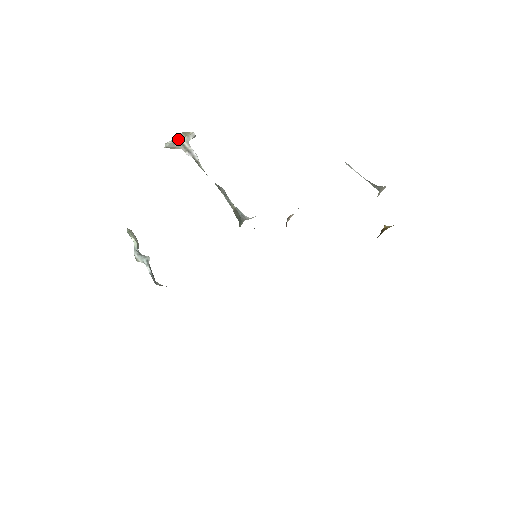
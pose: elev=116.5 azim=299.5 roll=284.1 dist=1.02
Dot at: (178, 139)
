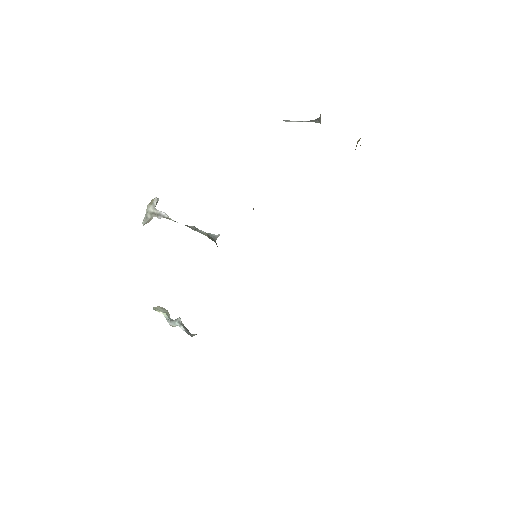
Dot at: (148, 211)
